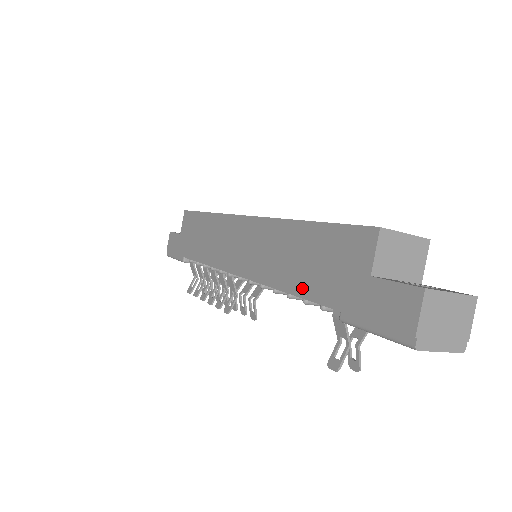
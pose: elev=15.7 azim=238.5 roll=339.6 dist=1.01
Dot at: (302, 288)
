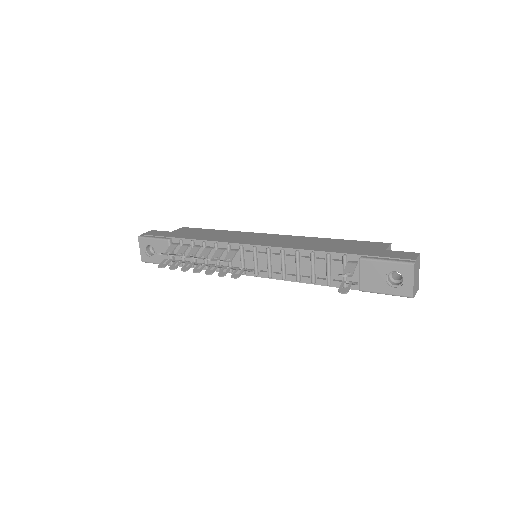
Dot at: (329, 250)
